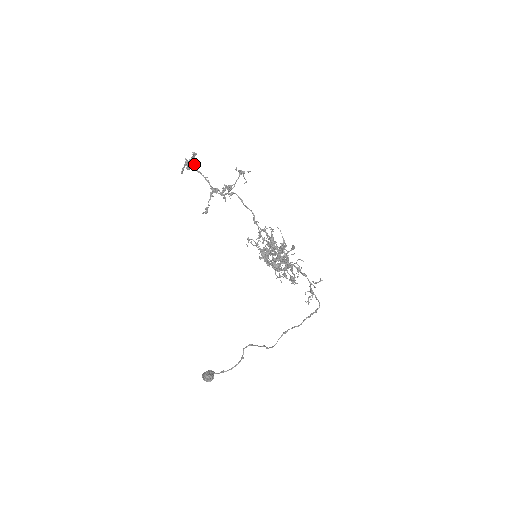
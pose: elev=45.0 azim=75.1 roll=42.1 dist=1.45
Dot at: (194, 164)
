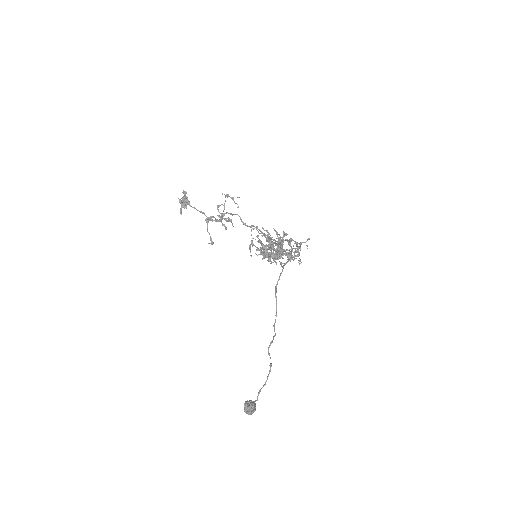
Dot at: (187, 201)
